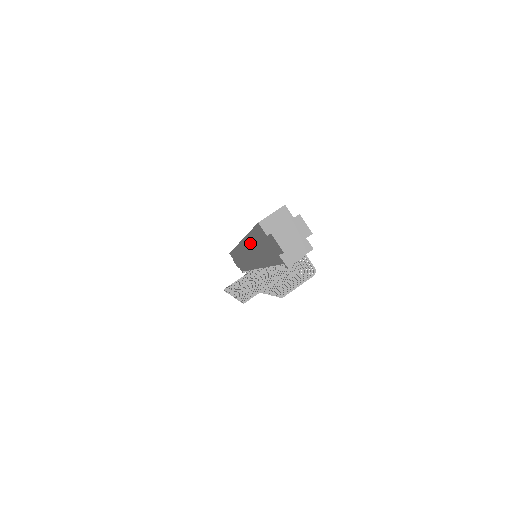
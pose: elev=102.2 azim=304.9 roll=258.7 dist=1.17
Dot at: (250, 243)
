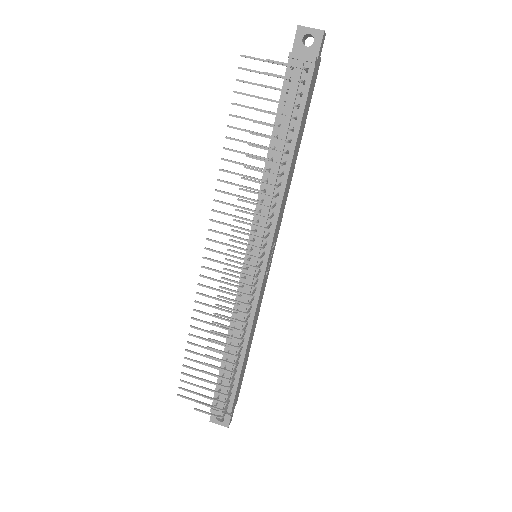
Dot at: occluded
